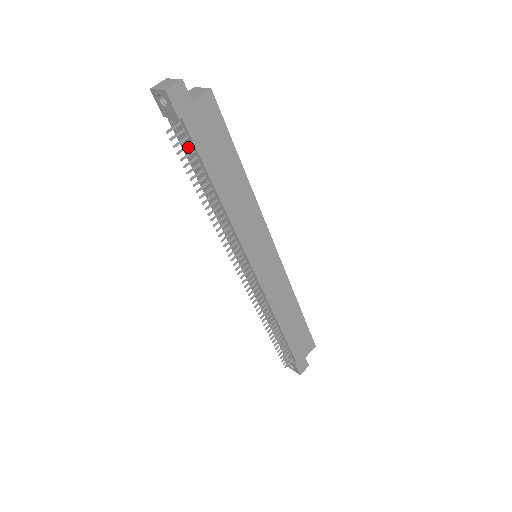
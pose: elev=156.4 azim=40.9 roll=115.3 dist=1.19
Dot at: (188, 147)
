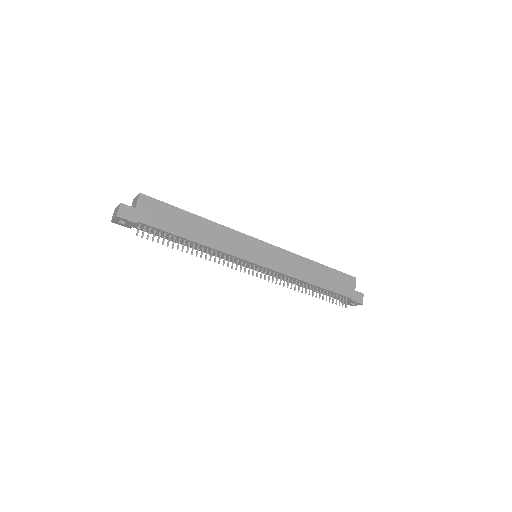
Dot at: (156, 232)
